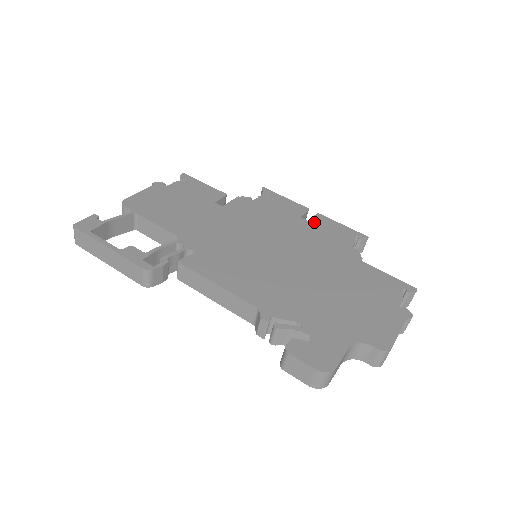
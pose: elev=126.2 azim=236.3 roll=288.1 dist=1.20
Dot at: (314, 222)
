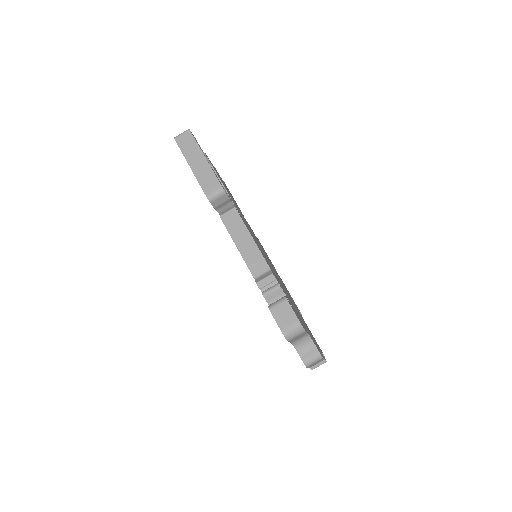
Dot at: occluded
